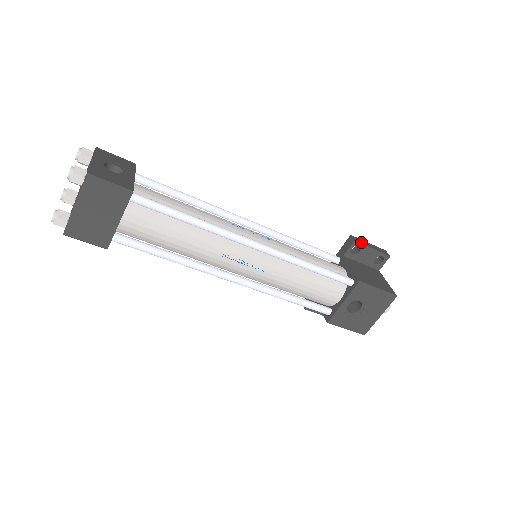
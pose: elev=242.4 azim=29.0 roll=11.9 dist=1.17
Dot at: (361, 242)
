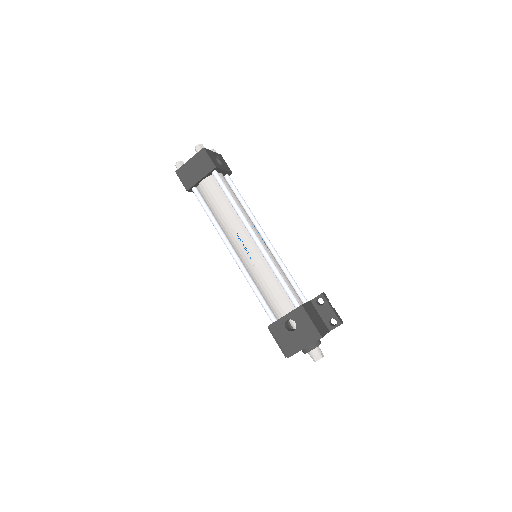
Dot at: (327, 299)
